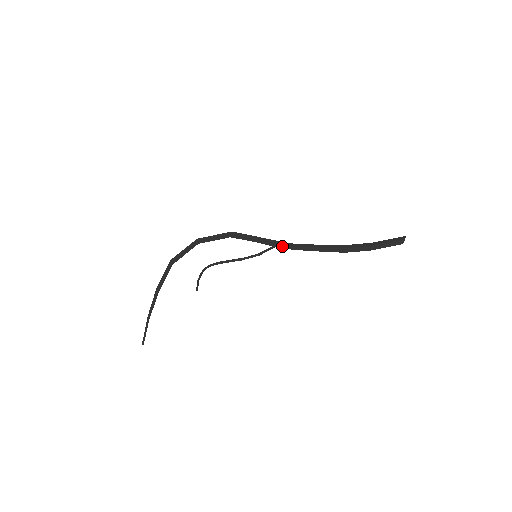
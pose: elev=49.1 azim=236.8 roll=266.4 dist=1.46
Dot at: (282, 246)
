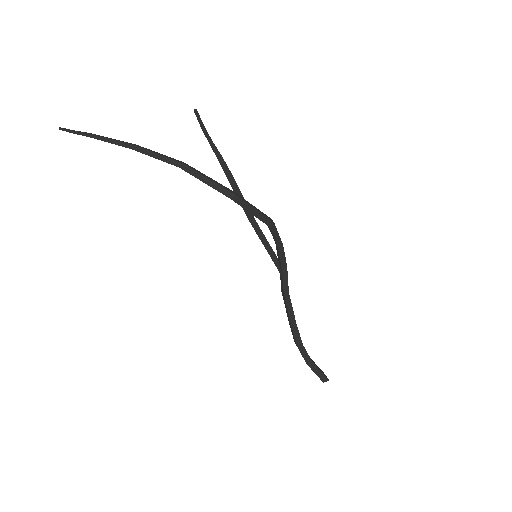
Dot at: (282, 280)
